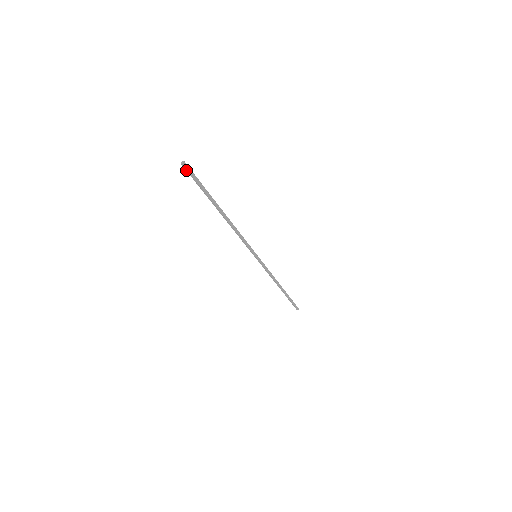
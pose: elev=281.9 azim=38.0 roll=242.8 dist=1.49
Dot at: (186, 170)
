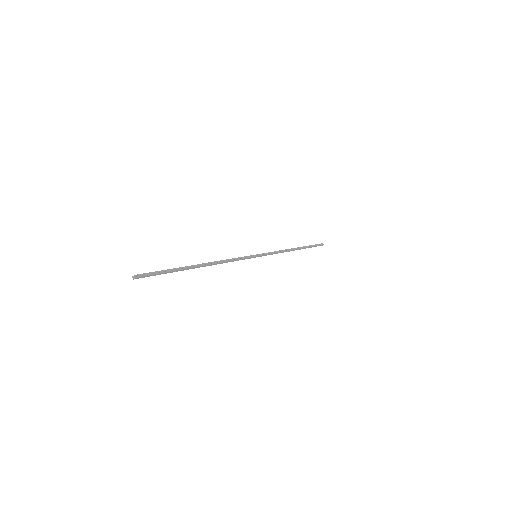
Dot at: (142, 275)
